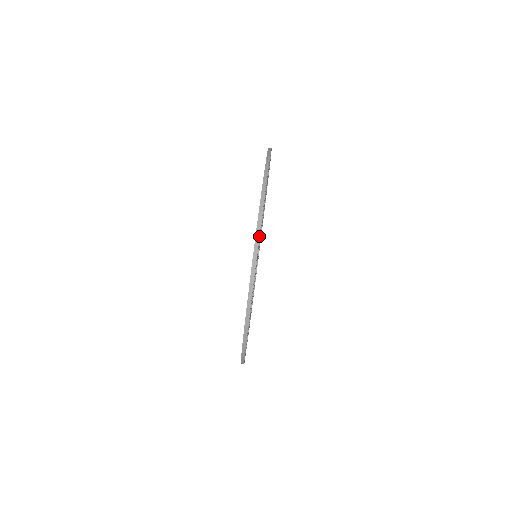
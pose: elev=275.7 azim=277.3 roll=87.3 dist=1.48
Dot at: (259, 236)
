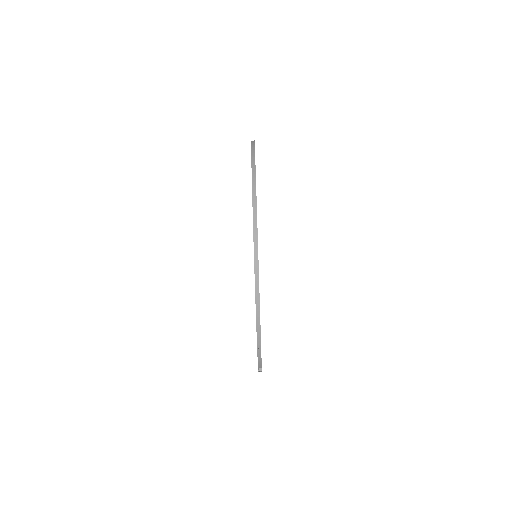
Dot at: (256, 201)
